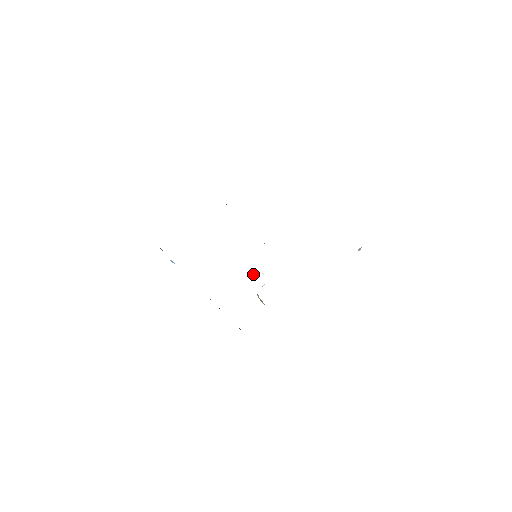
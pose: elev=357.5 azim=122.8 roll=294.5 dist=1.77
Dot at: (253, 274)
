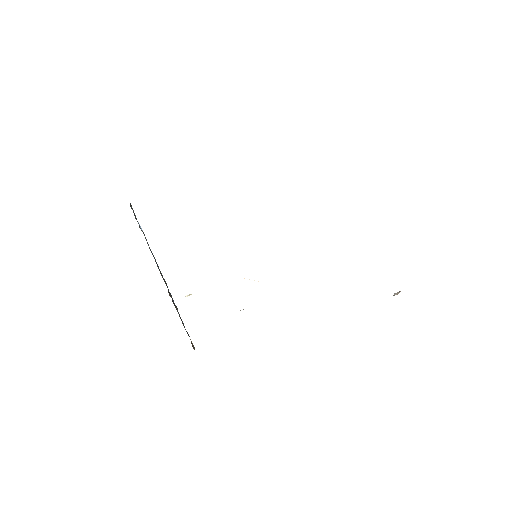
Dot at: (244, 278)
